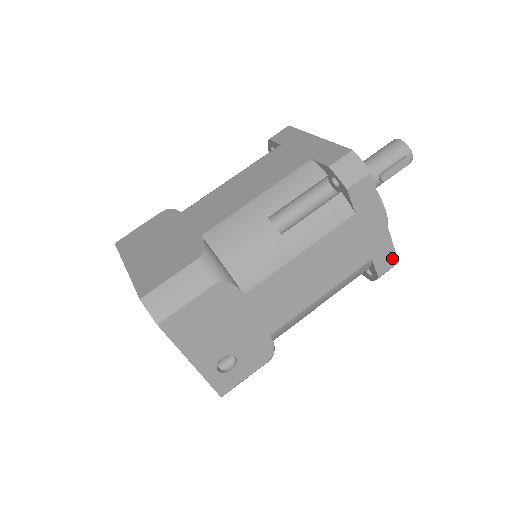
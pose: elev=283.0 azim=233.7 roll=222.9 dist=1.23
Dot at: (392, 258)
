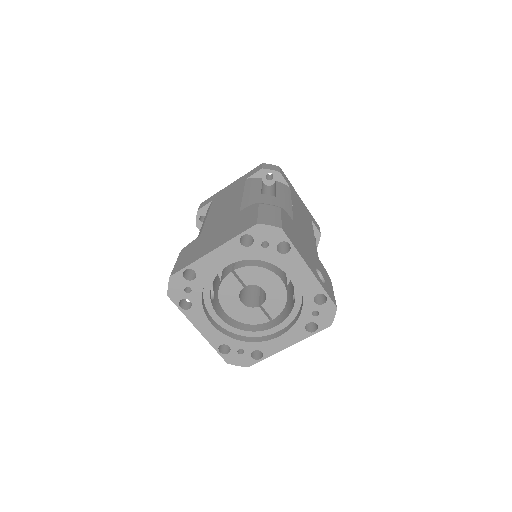
Dot at: (316, 223)
